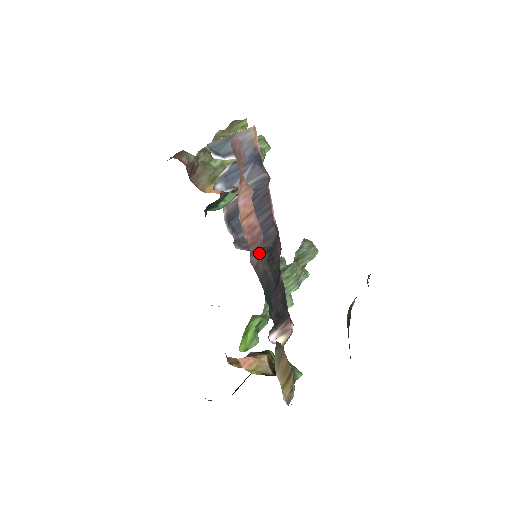
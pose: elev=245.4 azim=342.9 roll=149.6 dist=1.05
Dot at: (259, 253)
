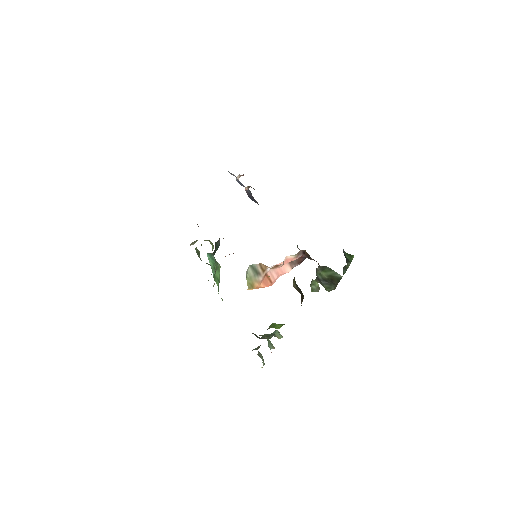
Dot at: occluded
